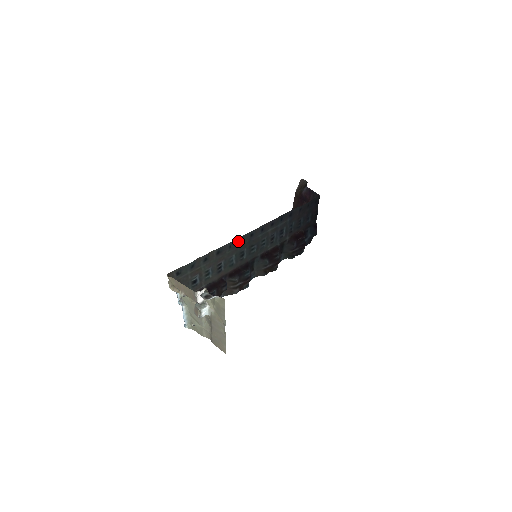
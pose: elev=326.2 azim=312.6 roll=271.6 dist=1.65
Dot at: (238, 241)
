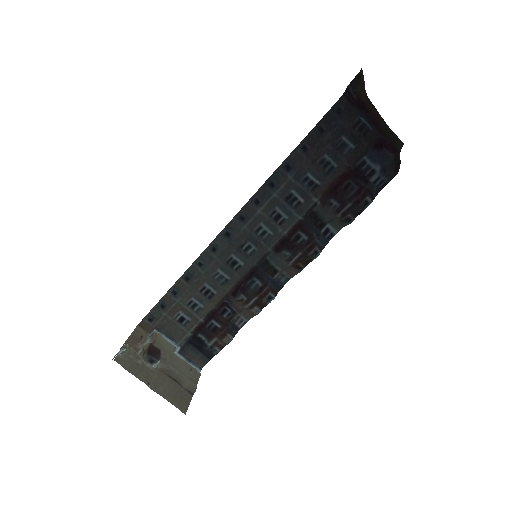
Dot at: (209, 252)
